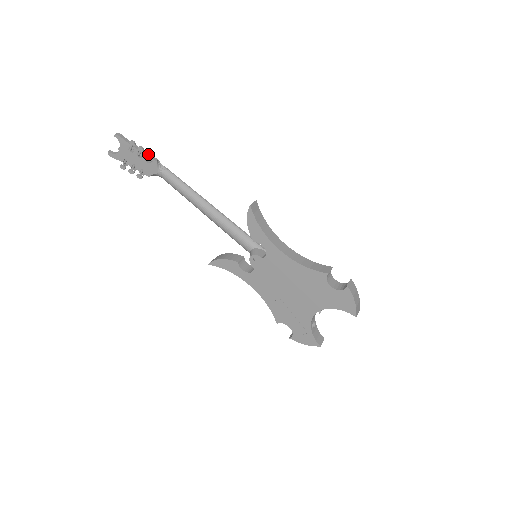
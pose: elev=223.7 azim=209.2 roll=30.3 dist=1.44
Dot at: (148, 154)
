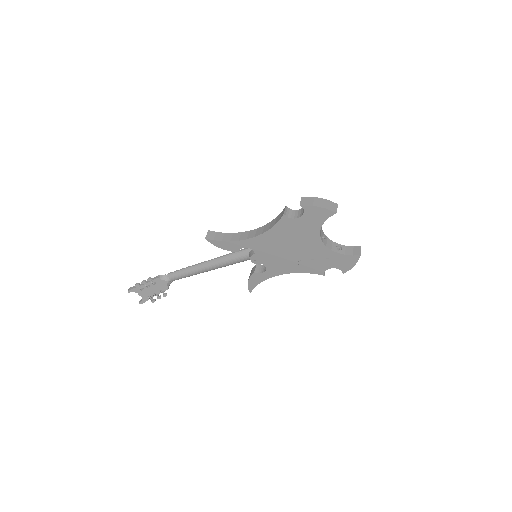
Dot at: (149, 280)
